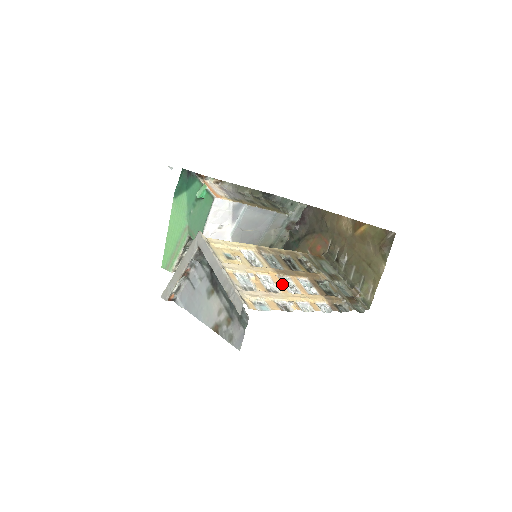
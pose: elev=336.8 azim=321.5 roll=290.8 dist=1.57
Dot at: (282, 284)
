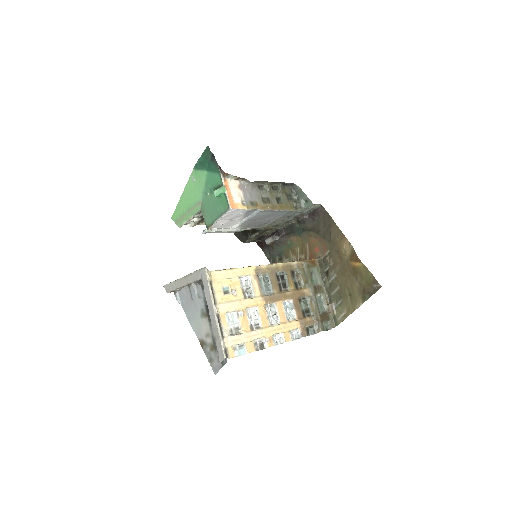
Dot at: (266, 315)
